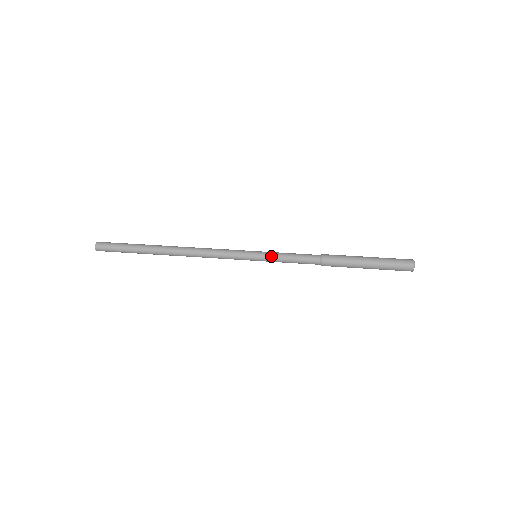
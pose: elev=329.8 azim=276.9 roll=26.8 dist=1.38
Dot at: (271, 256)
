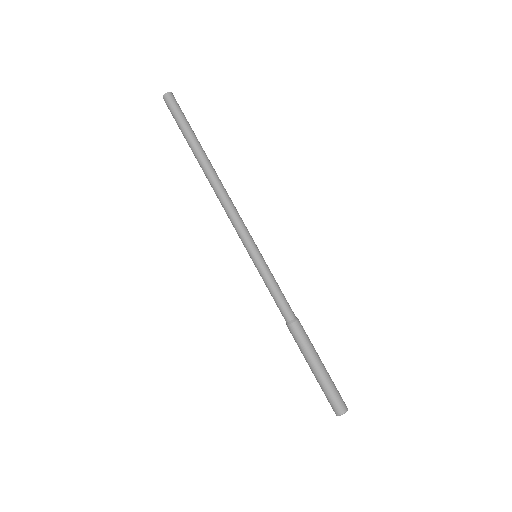
Dot at: (265, 271)
